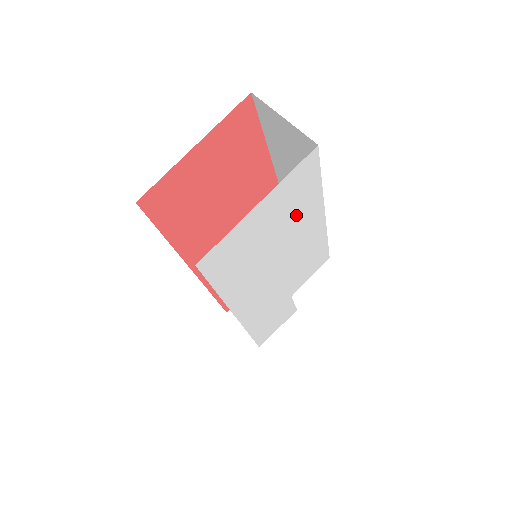
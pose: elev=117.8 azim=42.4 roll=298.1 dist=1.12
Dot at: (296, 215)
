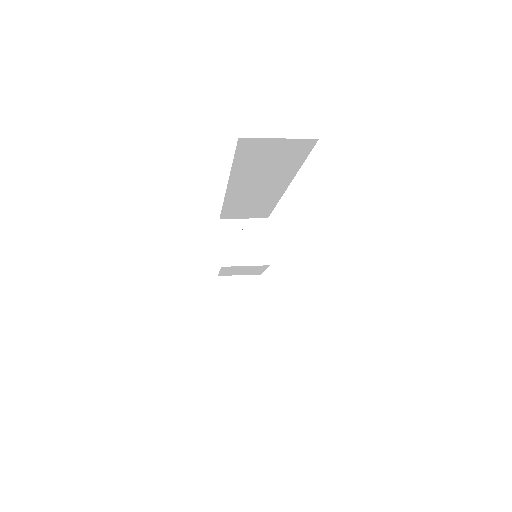
Dot at: occluded
